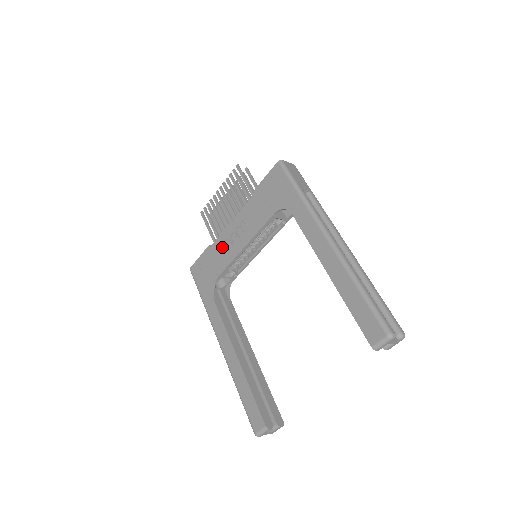
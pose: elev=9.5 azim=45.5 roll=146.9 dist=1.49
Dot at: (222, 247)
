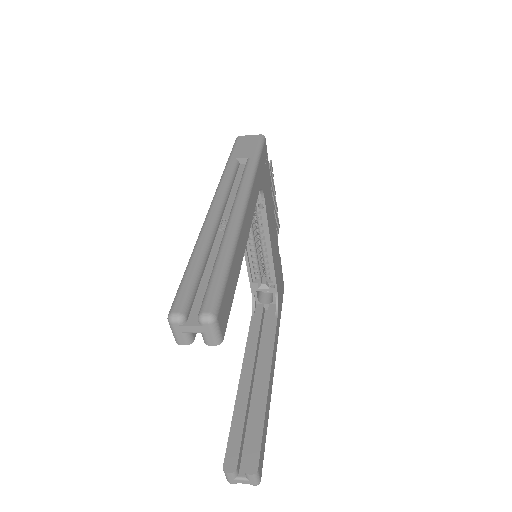
Dot at: occluded
